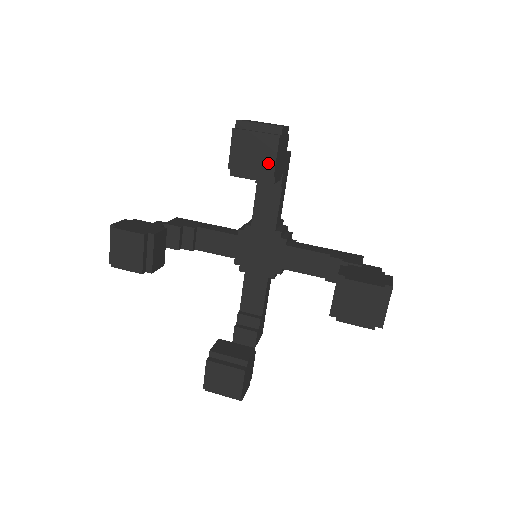
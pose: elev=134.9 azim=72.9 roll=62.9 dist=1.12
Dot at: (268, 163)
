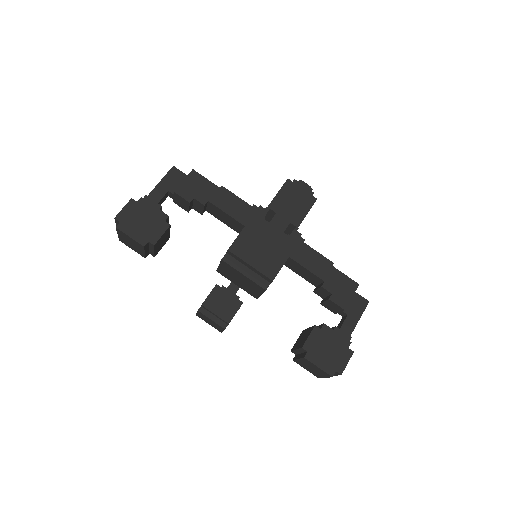
Dot at: (253, 292)
